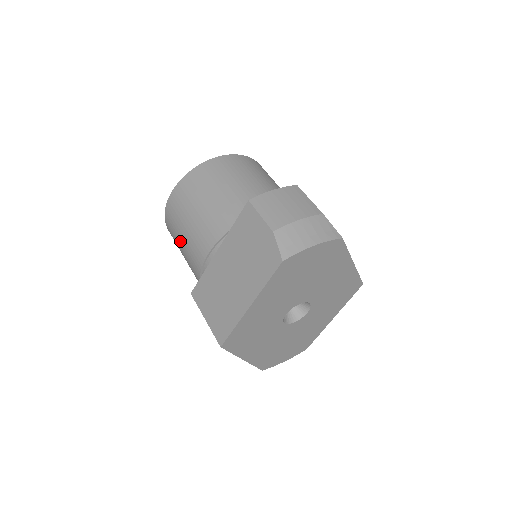
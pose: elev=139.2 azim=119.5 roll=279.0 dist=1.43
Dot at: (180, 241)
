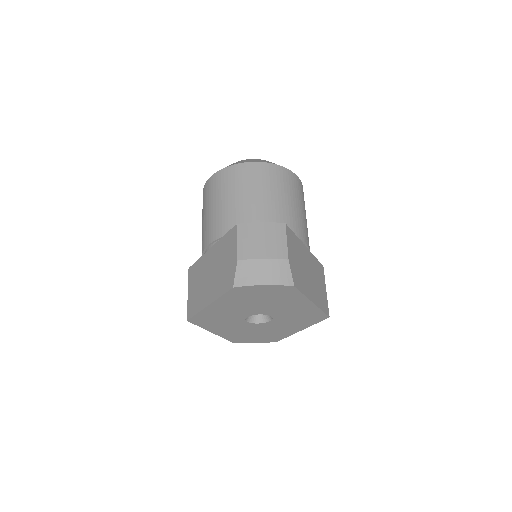
Dot at: (202, 220)
